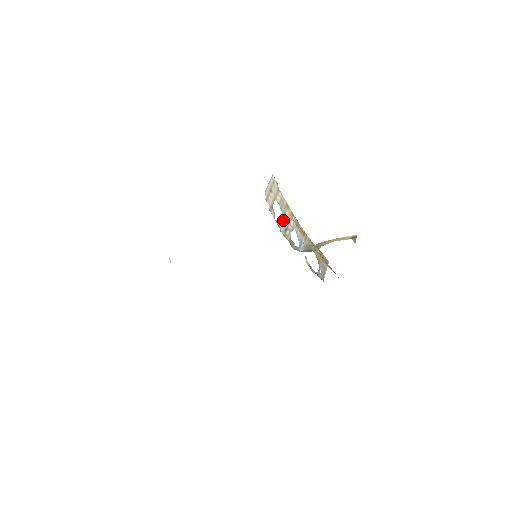
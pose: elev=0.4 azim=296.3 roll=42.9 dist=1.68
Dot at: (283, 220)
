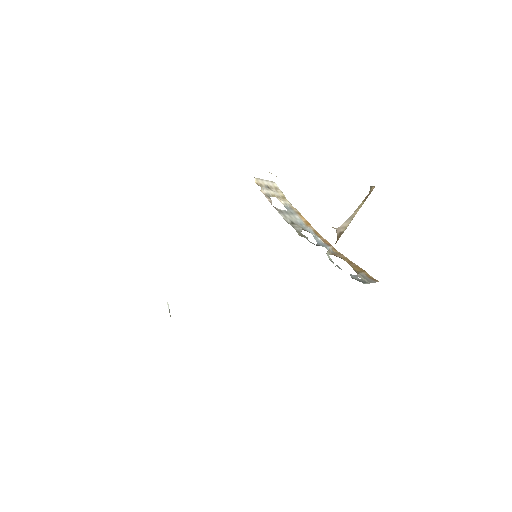
Dot at: (288, 215)
